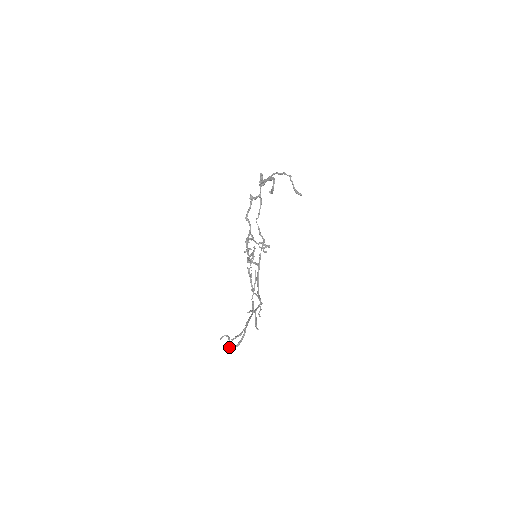
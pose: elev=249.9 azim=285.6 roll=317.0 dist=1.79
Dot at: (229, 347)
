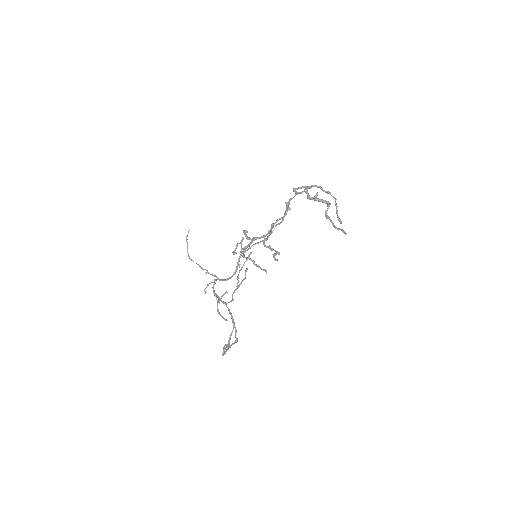
Dot at: (223, 353)
